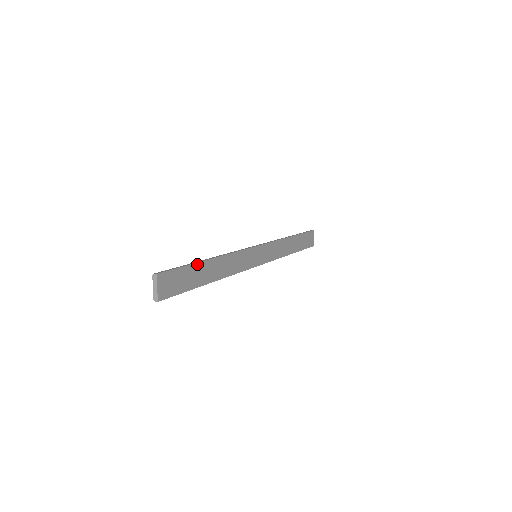
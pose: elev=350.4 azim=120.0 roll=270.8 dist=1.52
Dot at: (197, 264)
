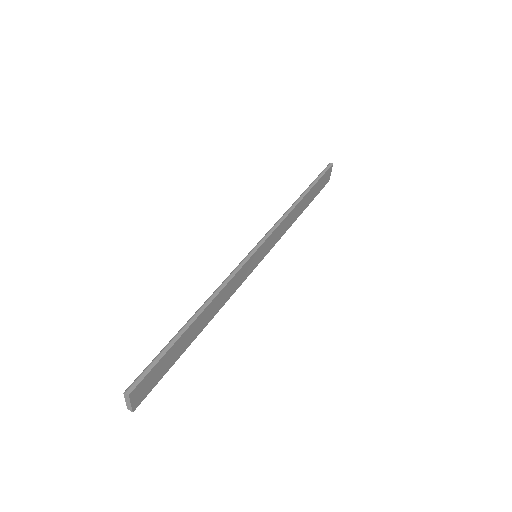
Dot at: (181, 337)
